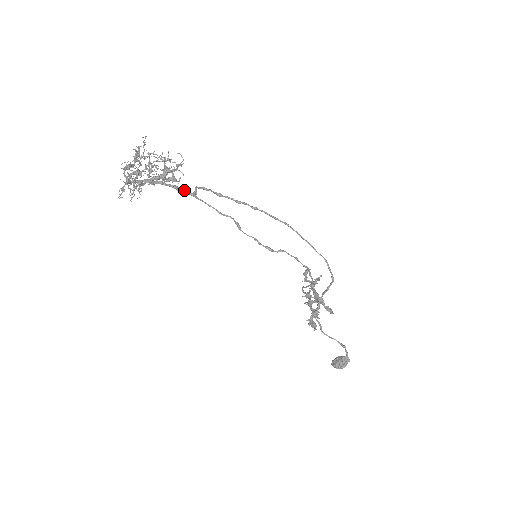
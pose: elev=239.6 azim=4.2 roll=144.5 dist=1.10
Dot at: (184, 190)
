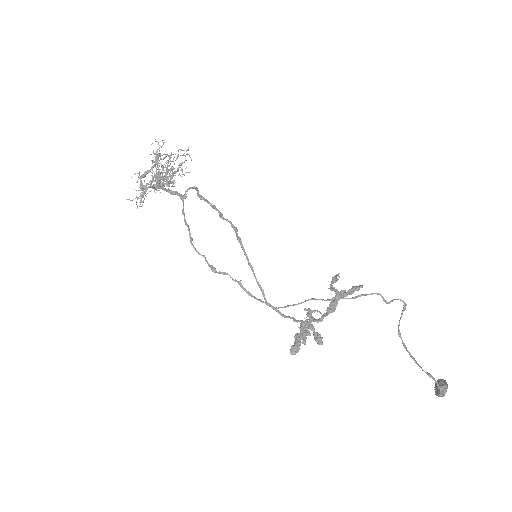
Dot at: (176, 194)
